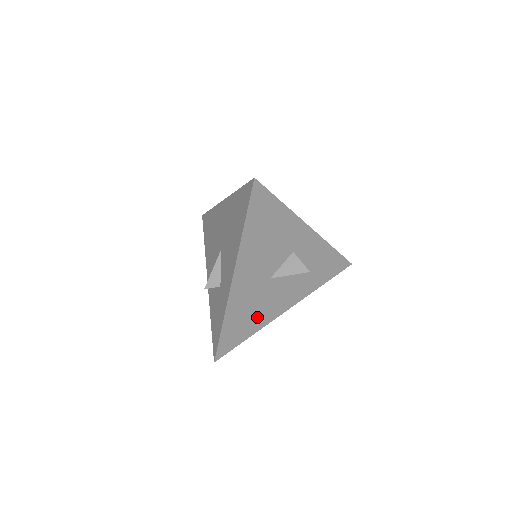
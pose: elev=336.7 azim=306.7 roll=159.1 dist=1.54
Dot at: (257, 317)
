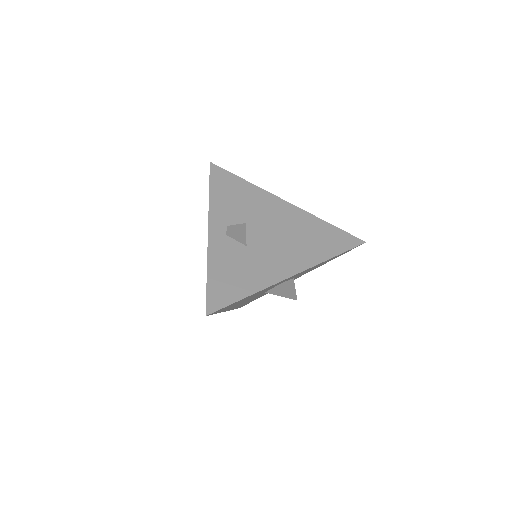
Dot at: occluded
